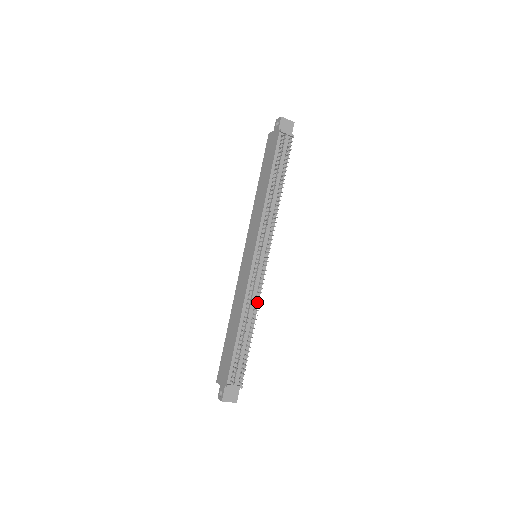
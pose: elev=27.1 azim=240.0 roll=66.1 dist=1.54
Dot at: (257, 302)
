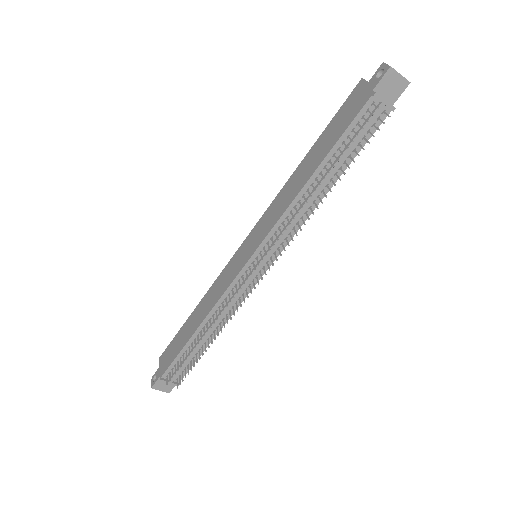
Dot at: (231, 313)
